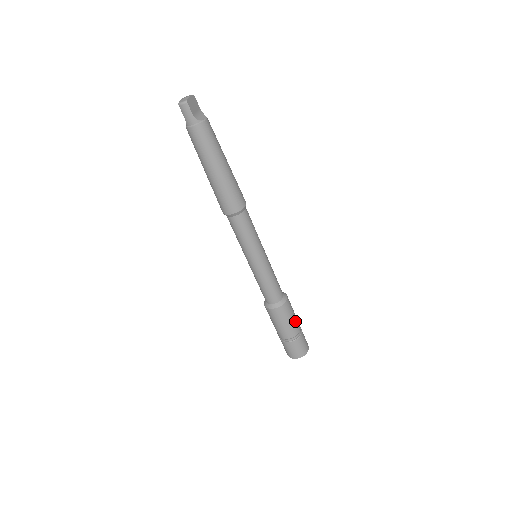
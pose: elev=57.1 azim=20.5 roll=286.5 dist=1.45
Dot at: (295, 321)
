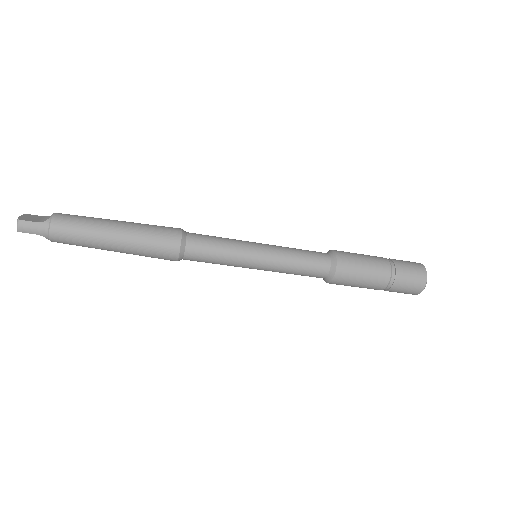
Dot at: (370, 258)
